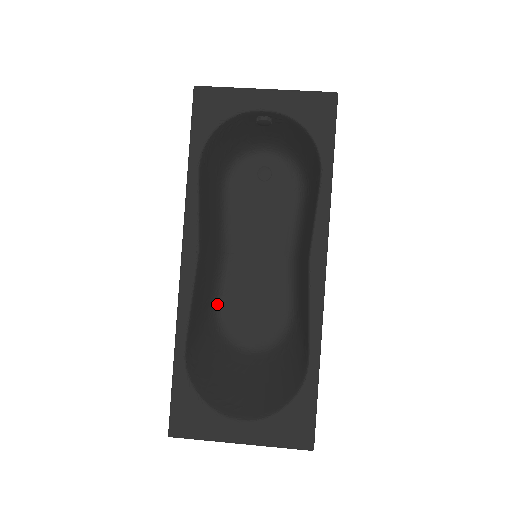
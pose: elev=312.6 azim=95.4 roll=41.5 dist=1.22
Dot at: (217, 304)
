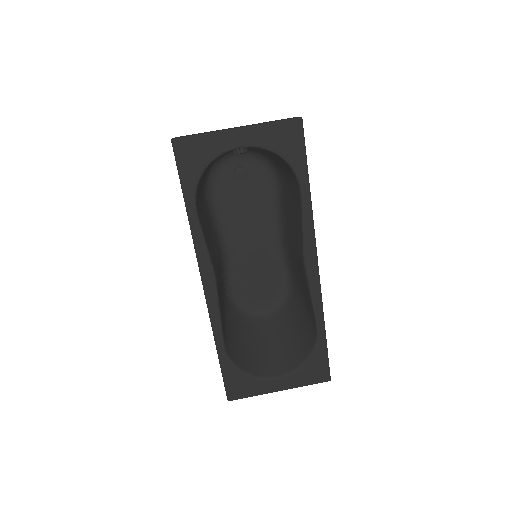
Dot at: (228, 289)
